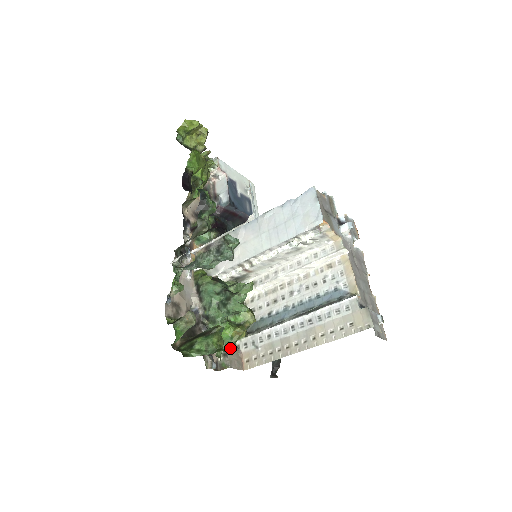
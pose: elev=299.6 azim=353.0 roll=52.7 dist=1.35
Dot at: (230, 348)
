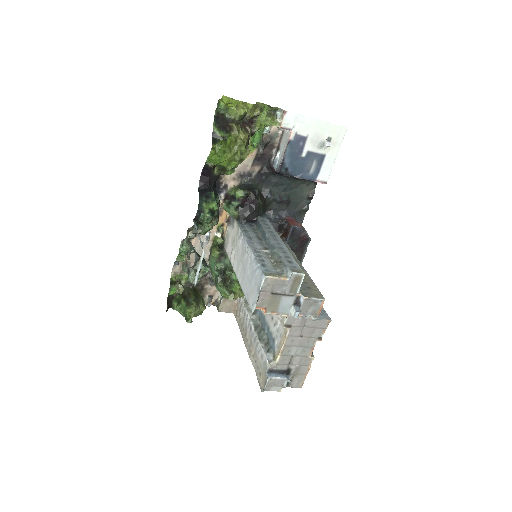
Dot at: (225, 299)
